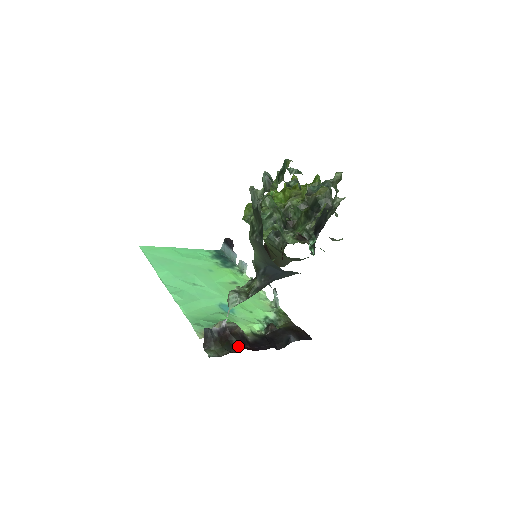
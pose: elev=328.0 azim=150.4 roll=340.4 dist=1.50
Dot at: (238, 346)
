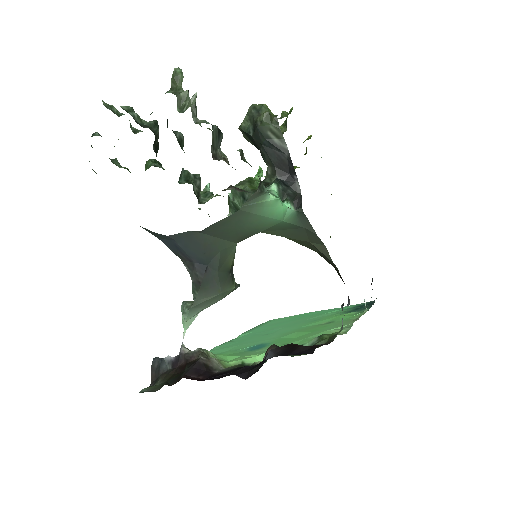
Dot at: (182, 376)
